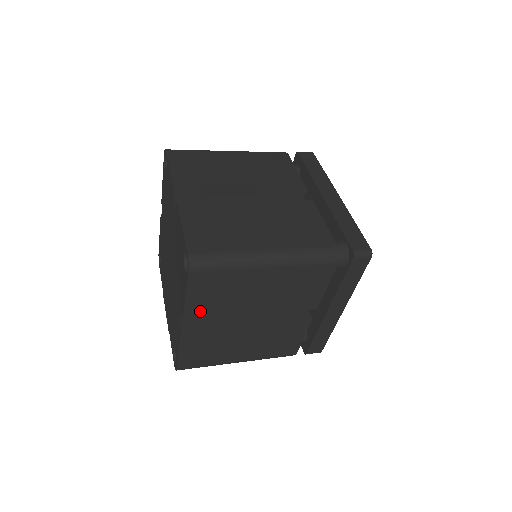
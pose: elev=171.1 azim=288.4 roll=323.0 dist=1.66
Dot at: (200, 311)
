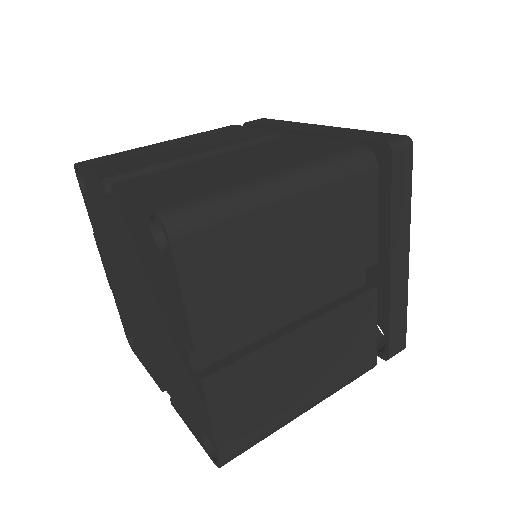
Dot at: occluded
